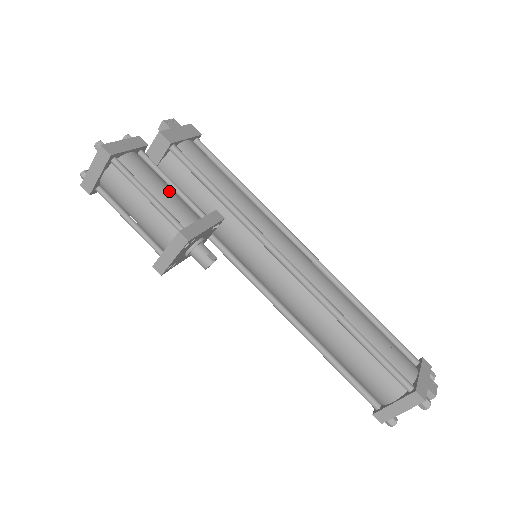
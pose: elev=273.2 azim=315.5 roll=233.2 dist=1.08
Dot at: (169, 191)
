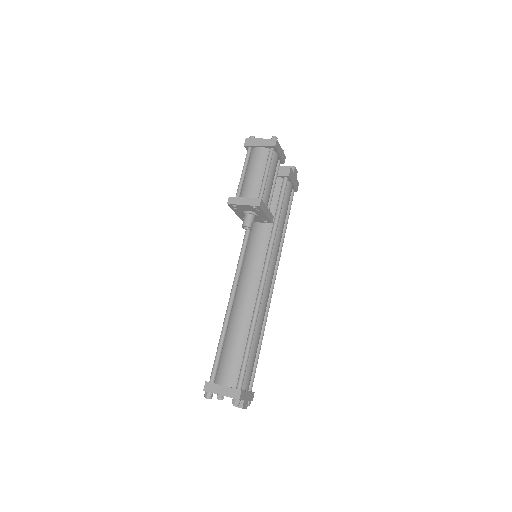
Dot at: occluded
